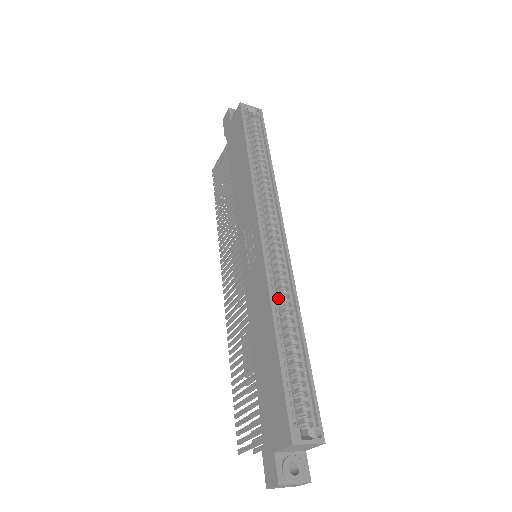
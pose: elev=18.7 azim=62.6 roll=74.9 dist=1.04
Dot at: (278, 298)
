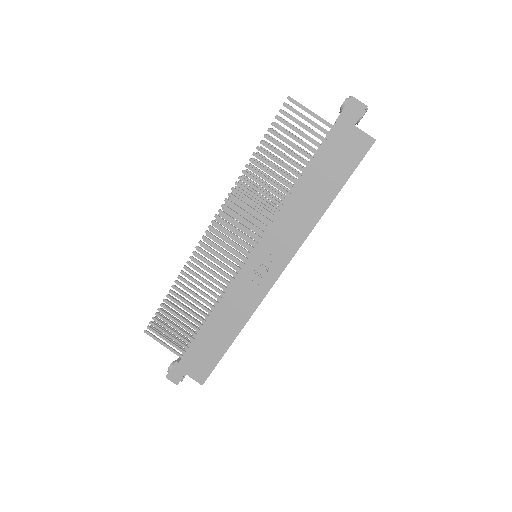
Dot at: occluded
